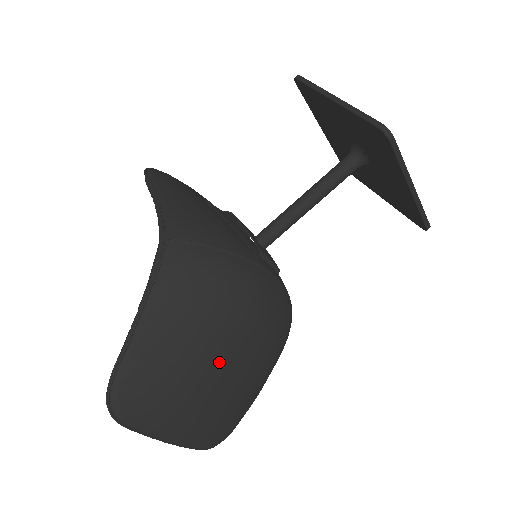
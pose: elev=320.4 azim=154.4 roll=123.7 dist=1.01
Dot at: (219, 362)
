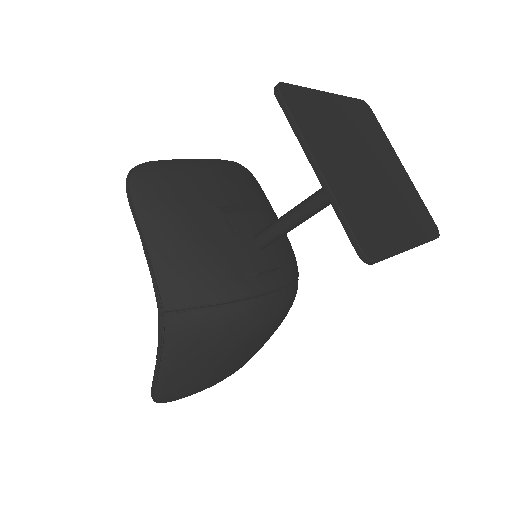
Dot at: (231, 363)
